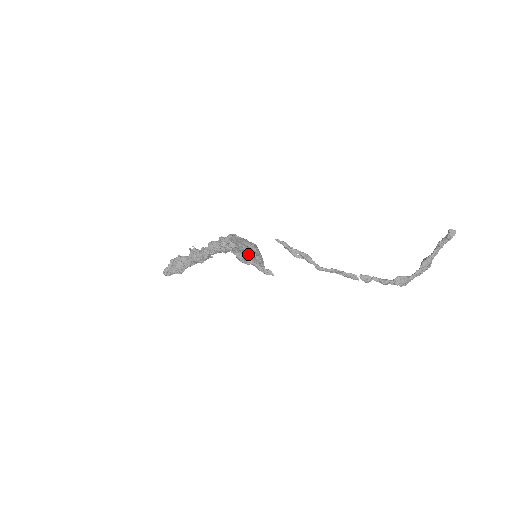
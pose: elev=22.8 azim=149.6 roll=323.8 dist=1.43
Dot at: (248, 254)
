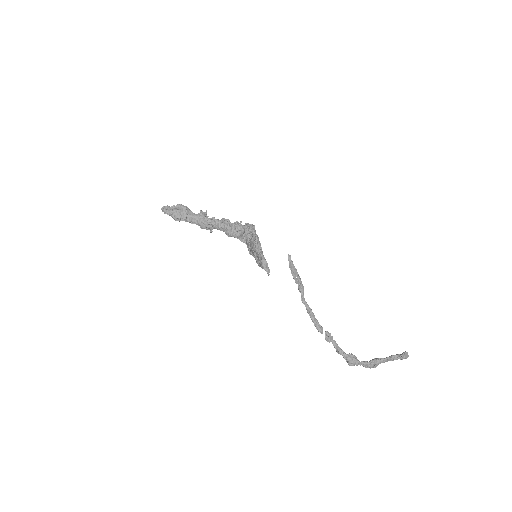
Dot at: occluded
